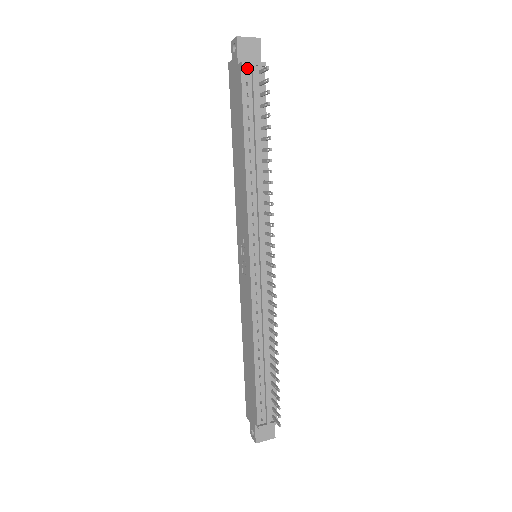
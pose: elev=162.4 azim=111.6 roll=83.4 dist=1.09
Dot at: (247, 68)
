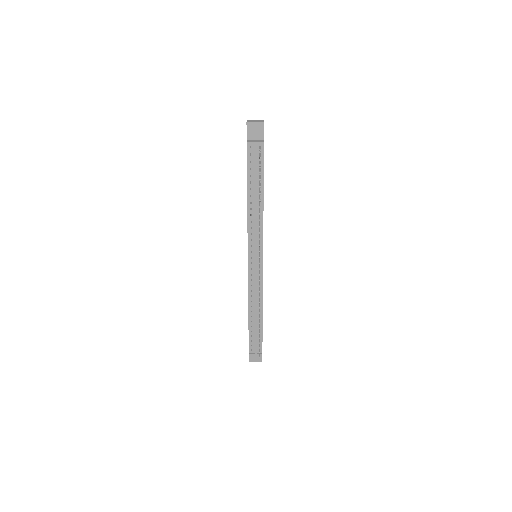
Dot at: (251, 145)
